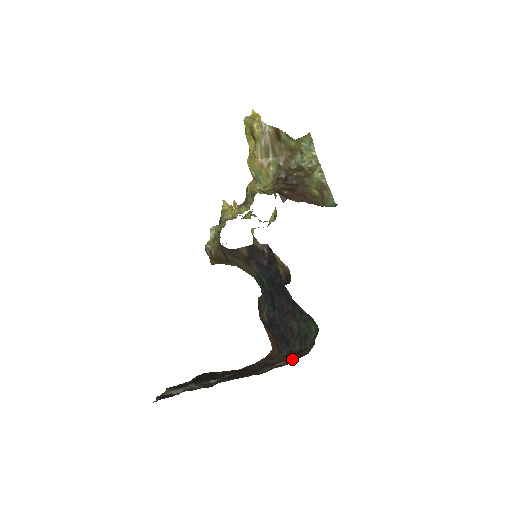
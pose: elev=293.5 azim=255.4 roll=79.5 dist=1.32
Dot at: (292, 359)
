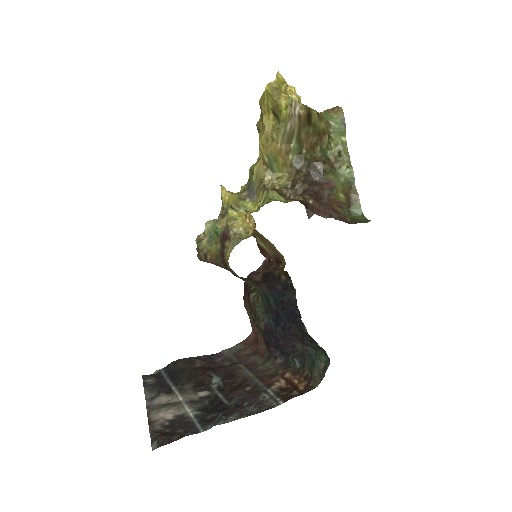
Dot at: (294, 381)
